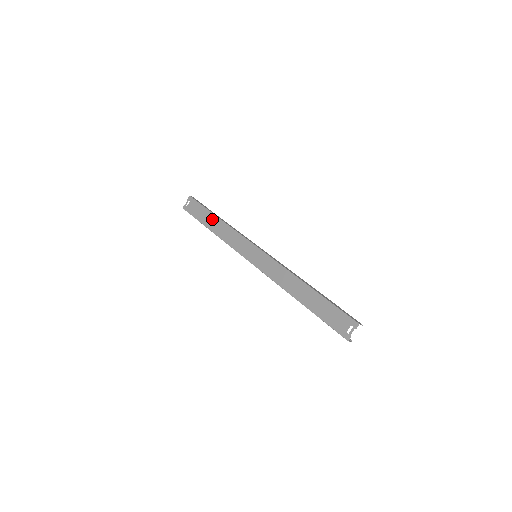
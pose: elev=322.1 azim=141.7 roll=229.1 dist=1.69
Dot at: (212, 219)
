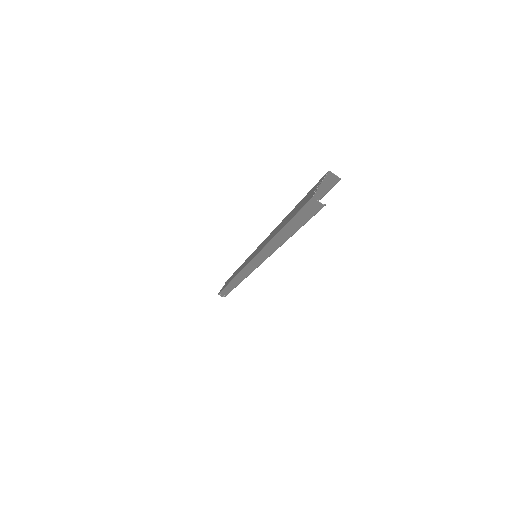
Dot at: occluded
